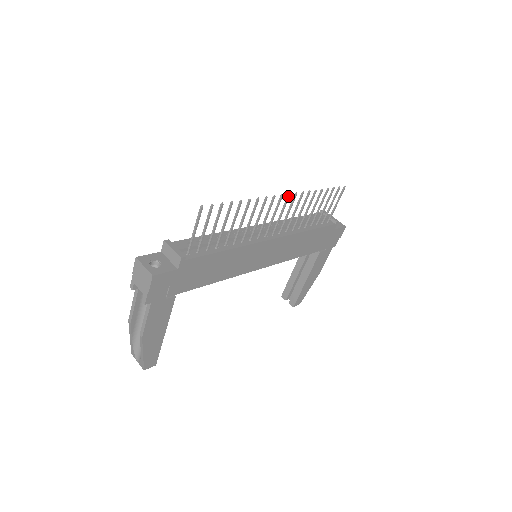
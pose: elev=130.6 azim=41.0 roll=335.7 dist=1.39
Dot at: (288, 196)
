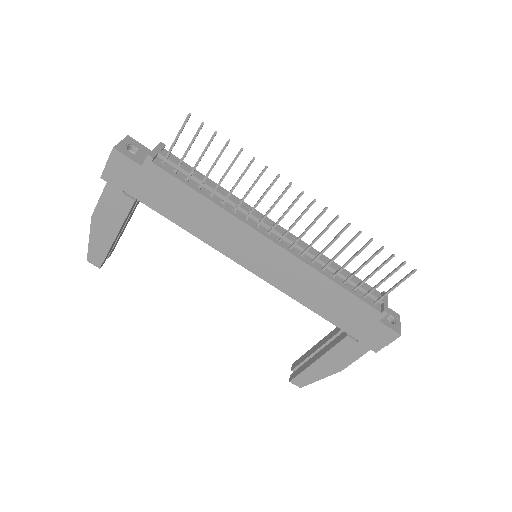
Dot at: (312, 201)
